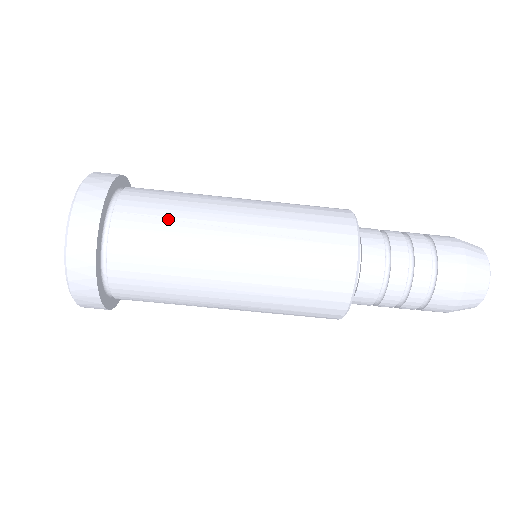
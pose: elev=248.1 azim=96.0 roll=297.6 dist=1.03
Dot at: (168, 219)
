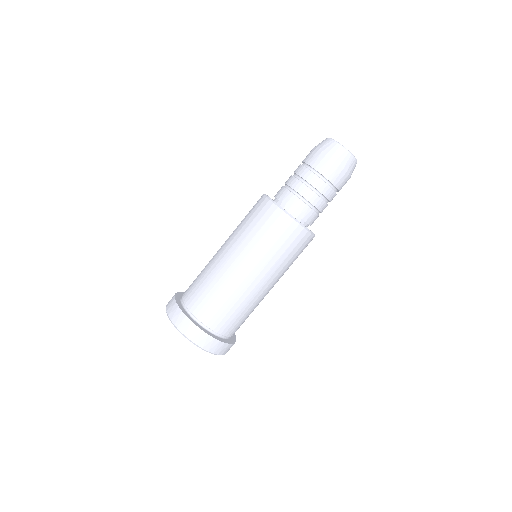
Dot at: occluded
